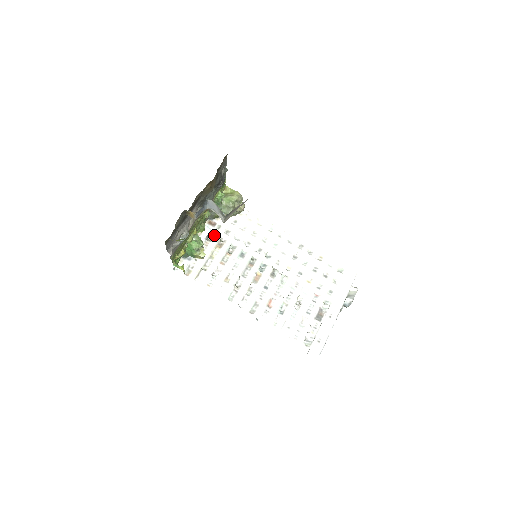
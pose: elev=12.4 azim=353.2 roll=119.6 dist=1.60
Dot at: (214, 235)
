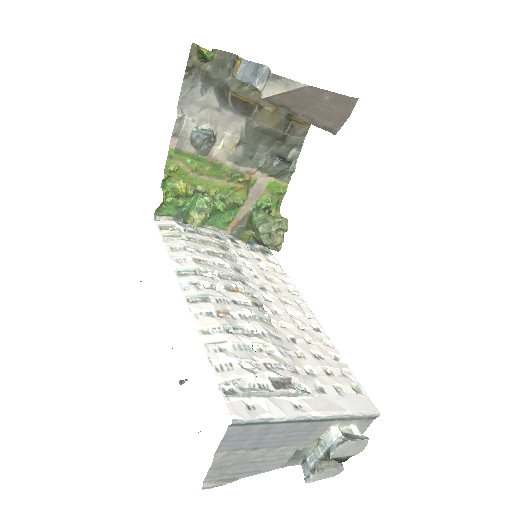
Dot at: (225, 244)
